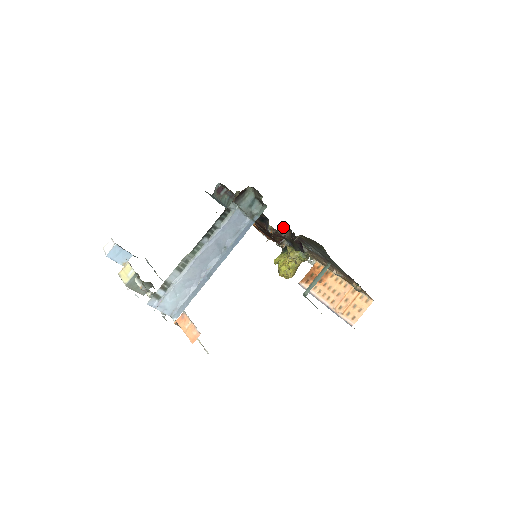
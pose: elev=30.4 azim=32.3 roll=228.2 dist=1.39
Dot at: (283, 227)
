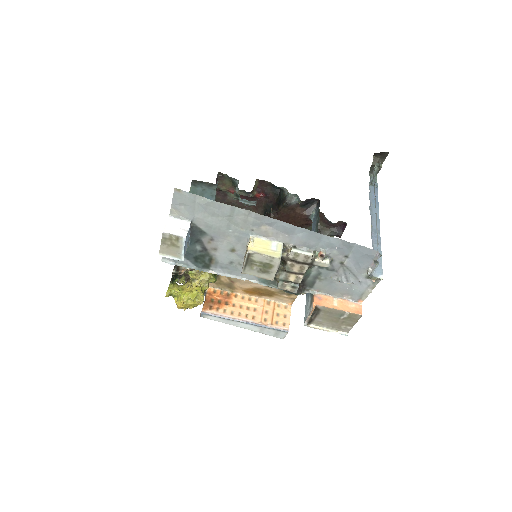
Dot at: occluded
